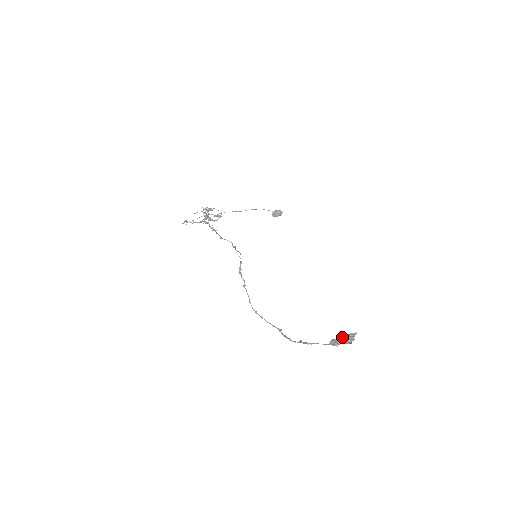
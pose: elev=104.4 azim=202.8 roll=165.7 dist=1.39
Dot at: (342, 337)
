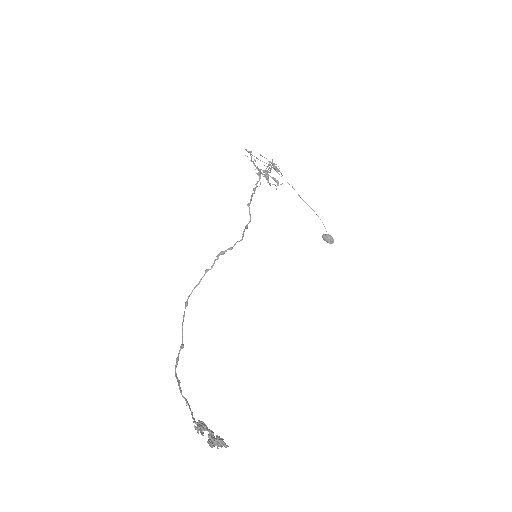
Dot at: (212, 432)
